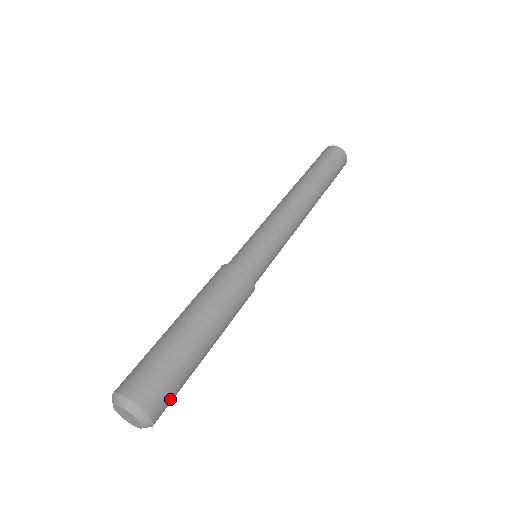
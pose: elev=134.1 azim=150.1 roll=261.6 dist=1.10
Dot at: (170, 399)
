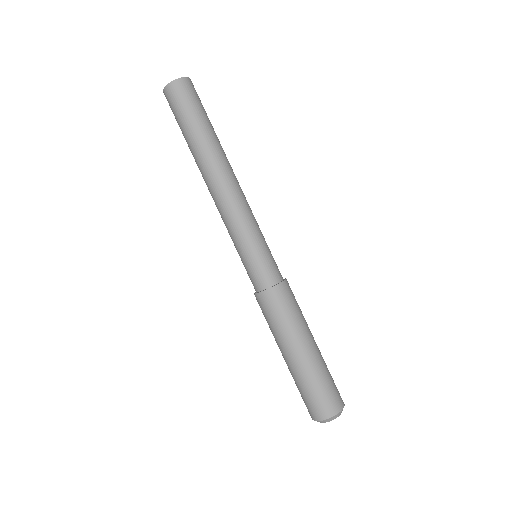
Dot at: (336, 387)
